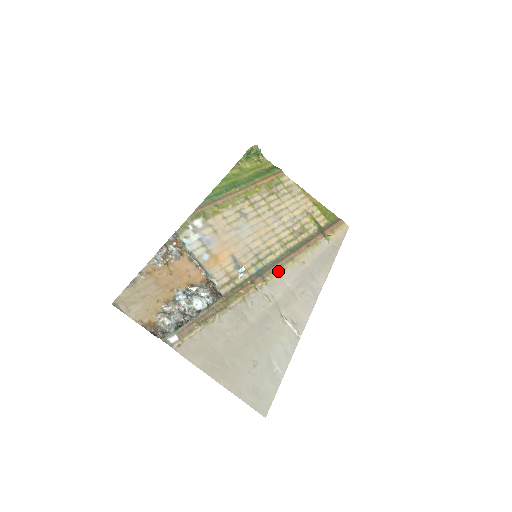
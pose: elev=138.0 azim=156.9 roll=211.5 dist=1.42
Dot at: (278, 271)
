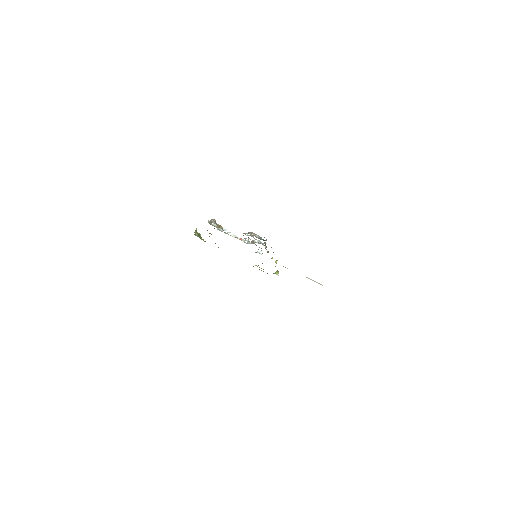
Dot at: occluded
